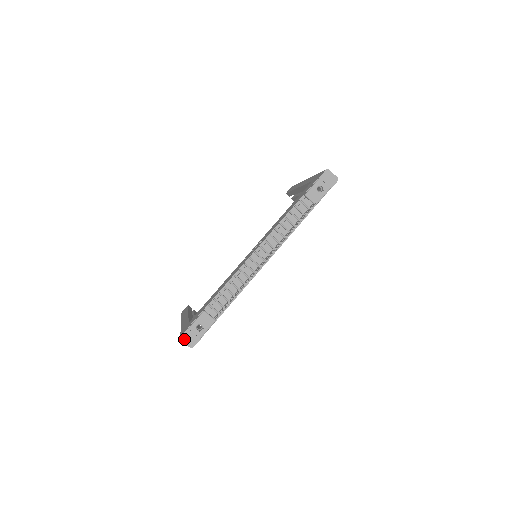
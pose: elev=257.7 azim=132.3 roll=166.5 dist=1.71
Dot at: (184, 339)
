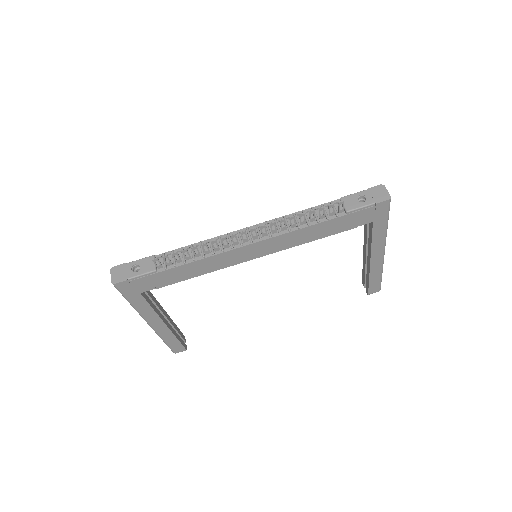
Dot at: (114, 271)
